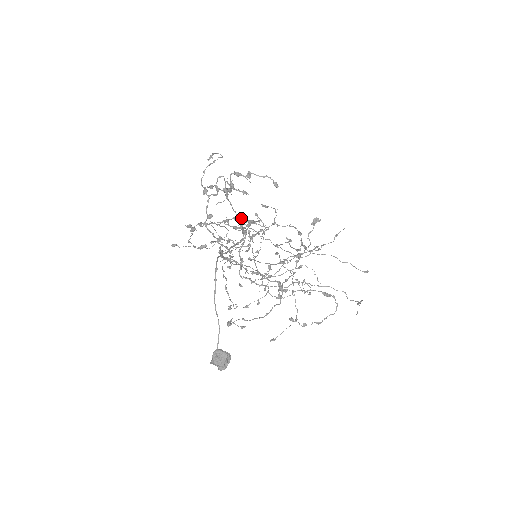
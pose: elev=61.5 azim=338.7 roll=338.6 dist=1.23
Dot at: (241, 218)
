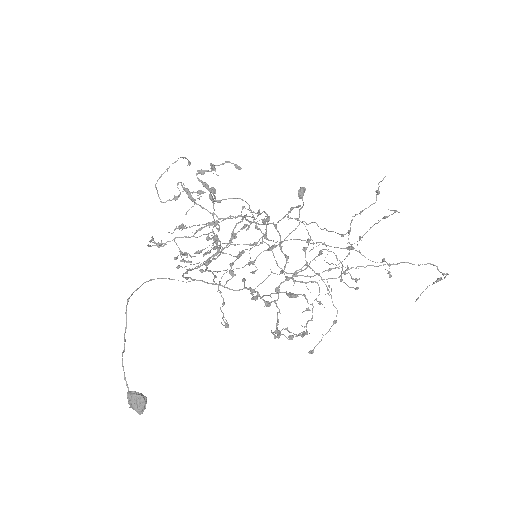
Dot at: (184, 227)
